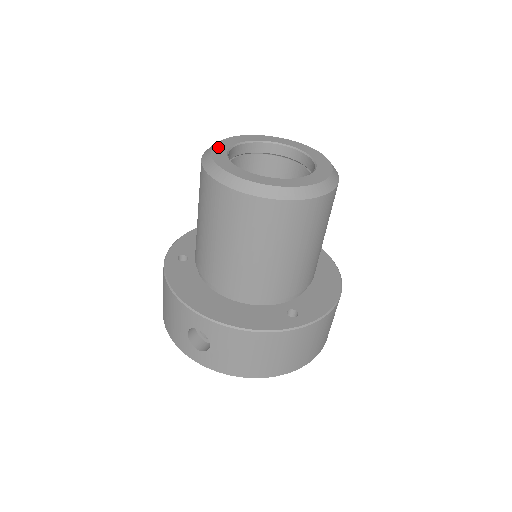
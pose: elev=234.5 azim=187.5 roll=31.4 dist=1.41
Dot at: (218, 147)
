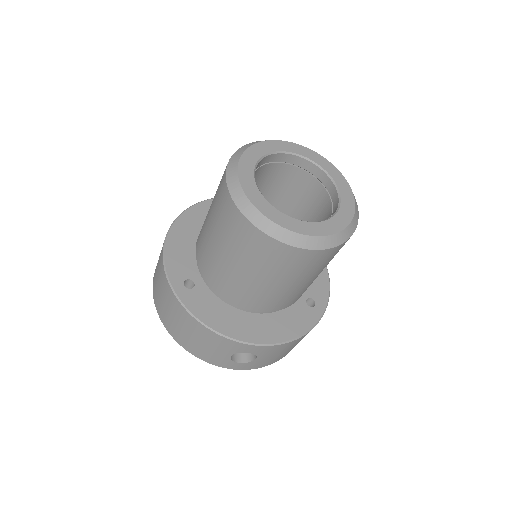
Dot at: (247, 188)
